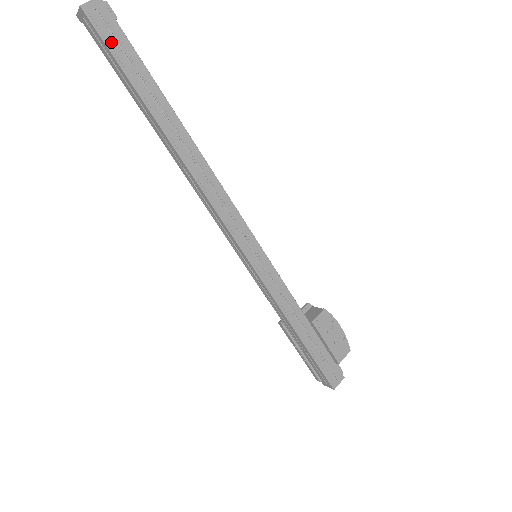
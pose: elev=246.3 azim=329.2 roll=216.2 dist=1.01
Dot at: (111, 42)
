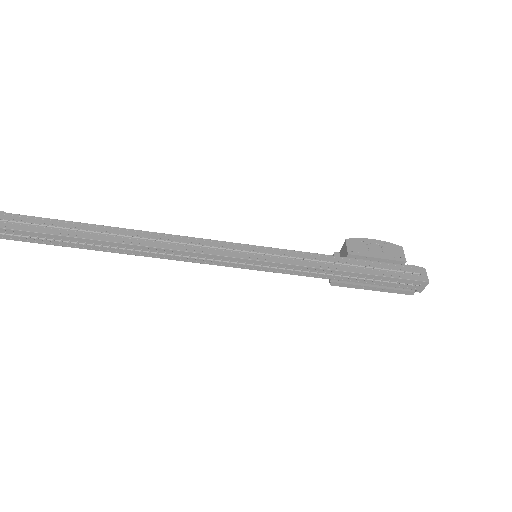
Dot at: (14, 225)
